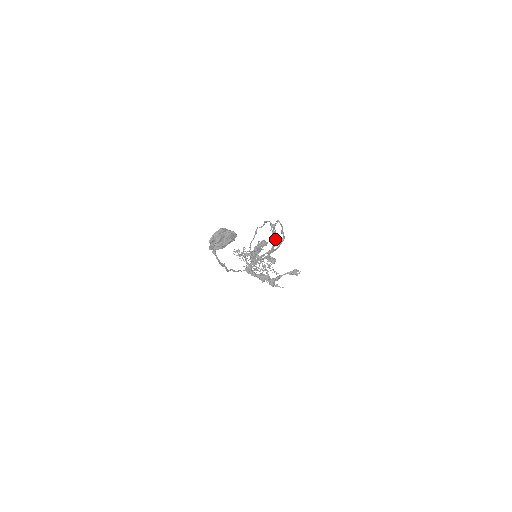
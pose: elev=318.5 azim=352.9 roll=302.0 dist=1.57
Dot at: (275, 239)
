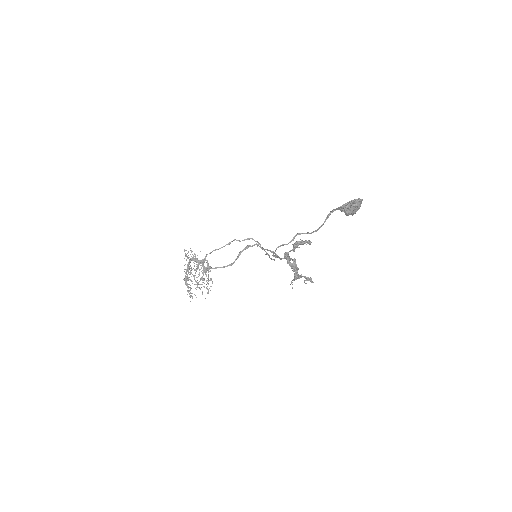
Dot at: occluded
